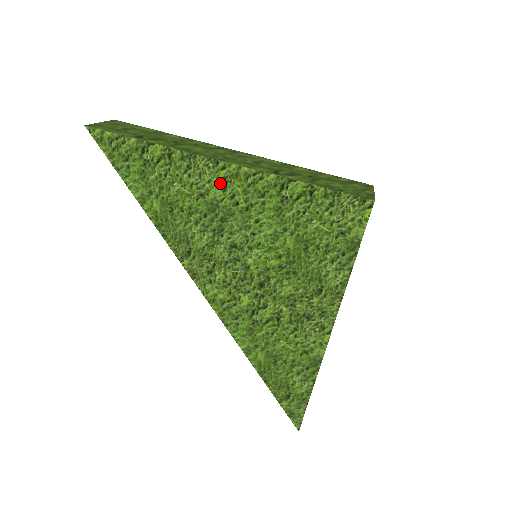
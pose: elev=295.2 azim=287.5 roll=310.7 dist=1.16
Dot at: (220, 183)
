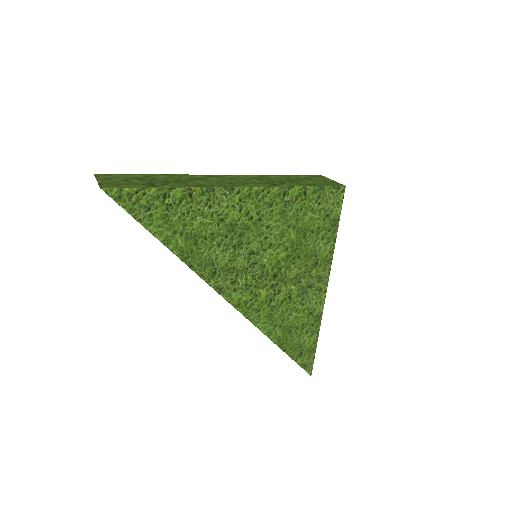
Dot at: (237, 205)
